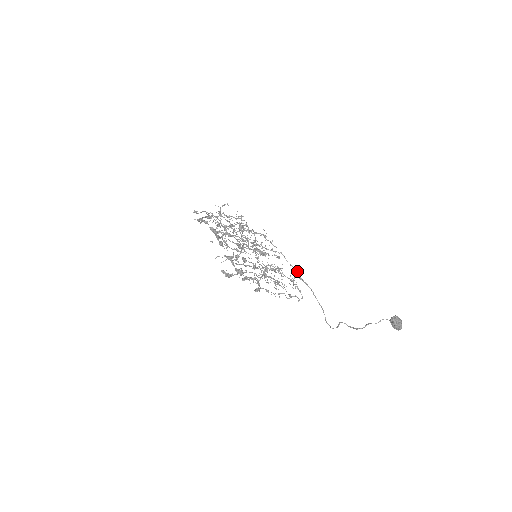
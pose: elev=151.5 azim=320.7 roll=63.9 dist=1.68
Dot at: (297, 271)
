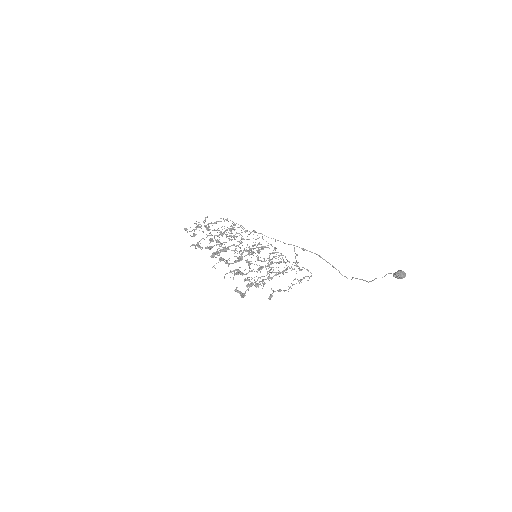
Dot at: occluded
